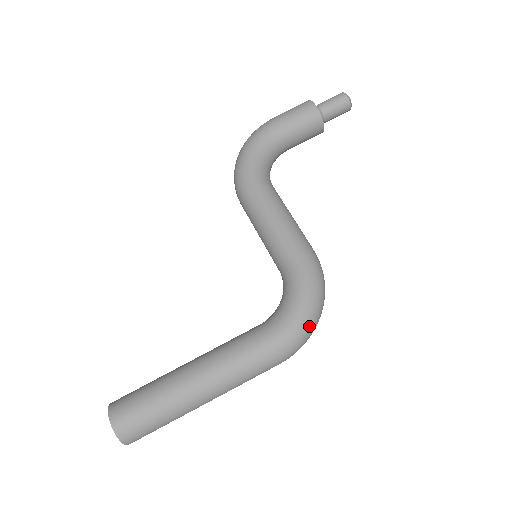
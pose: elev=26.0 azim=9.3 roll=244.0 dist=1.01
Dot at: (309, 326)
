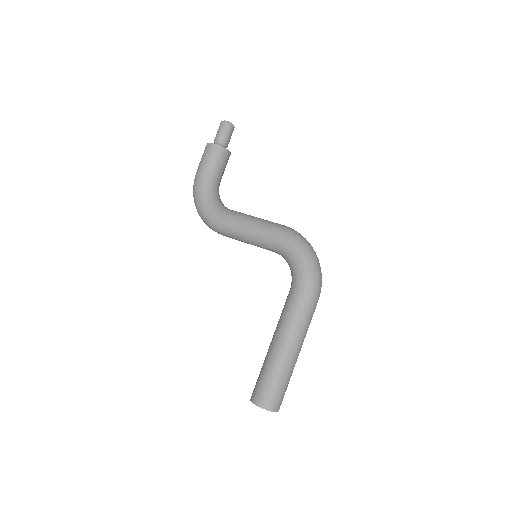
Dot at: (315, 268)
